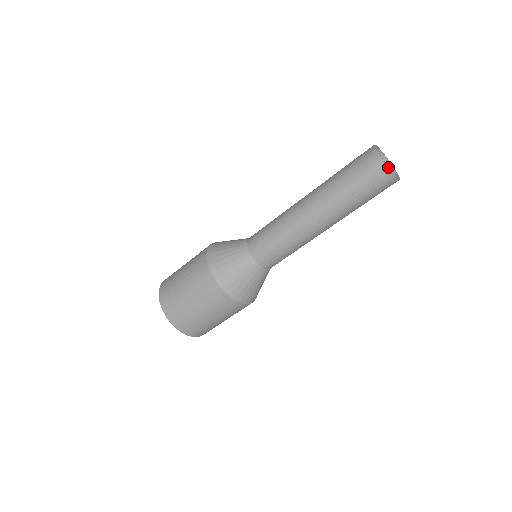
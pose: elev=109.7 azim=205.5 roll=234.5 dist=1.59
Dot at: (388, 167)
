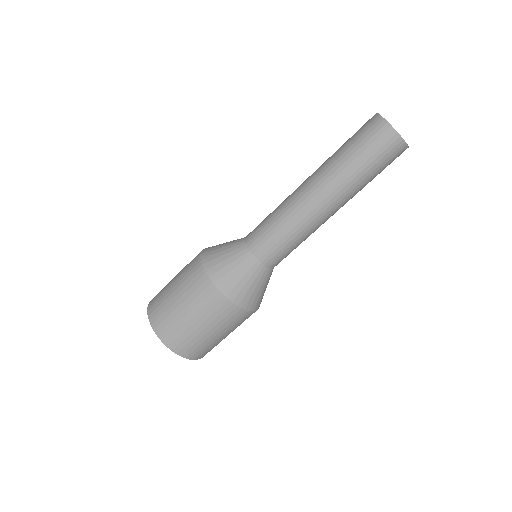
Dot at: occluded
